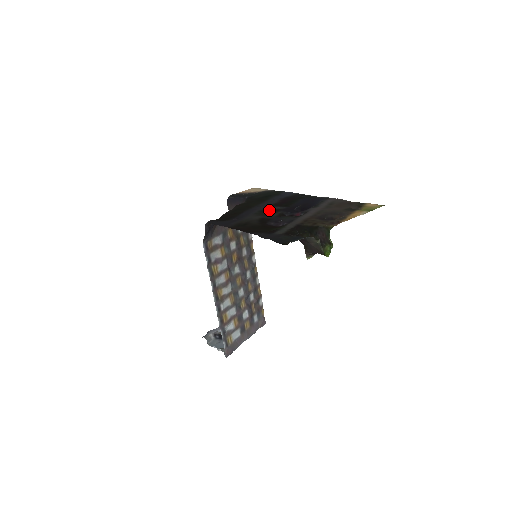
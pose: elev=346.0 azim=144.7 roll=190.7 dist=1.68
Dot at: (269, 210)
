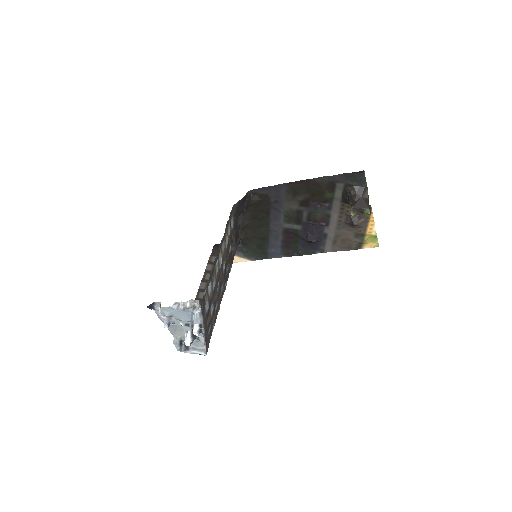
Dot at: (292, 220)
